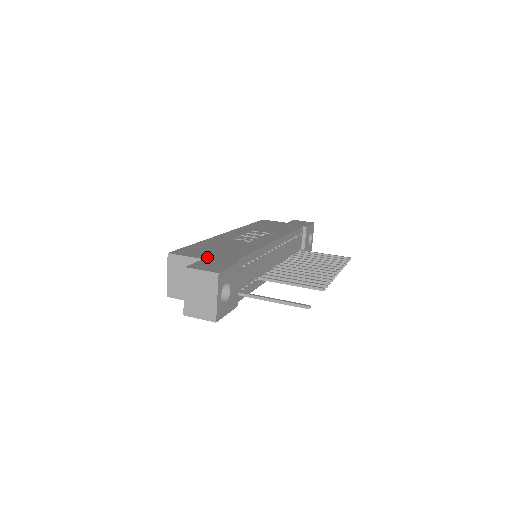
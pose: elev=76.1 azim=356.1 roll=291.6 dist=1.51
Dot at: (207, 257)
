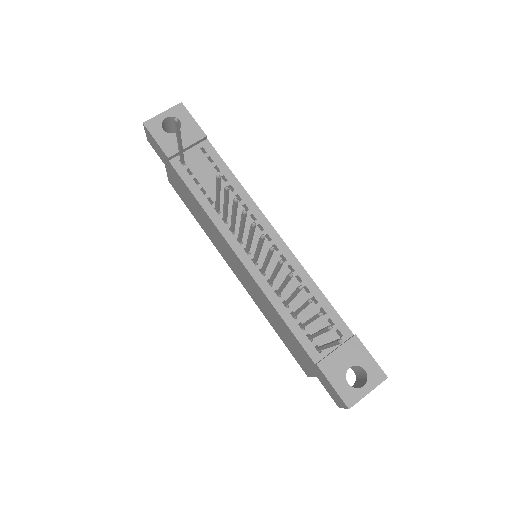
Dot at: occluded
